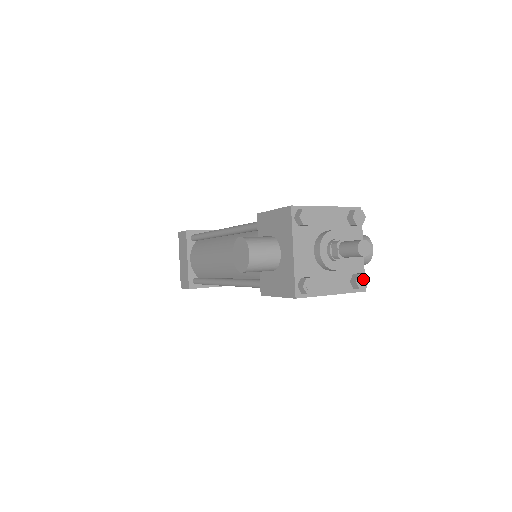
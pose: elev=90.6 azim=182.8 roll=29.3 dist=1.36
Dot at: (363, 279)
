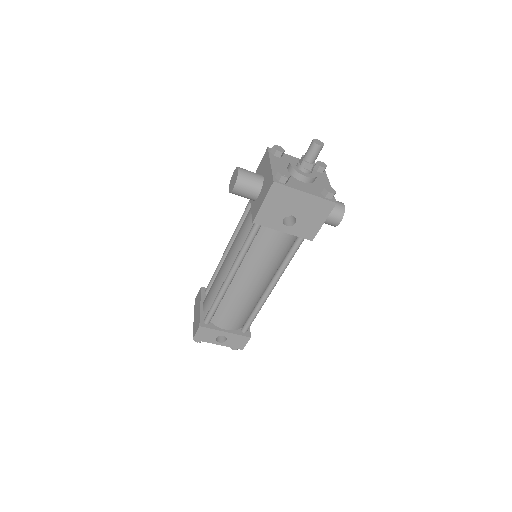
Dot at: (331, 189)
